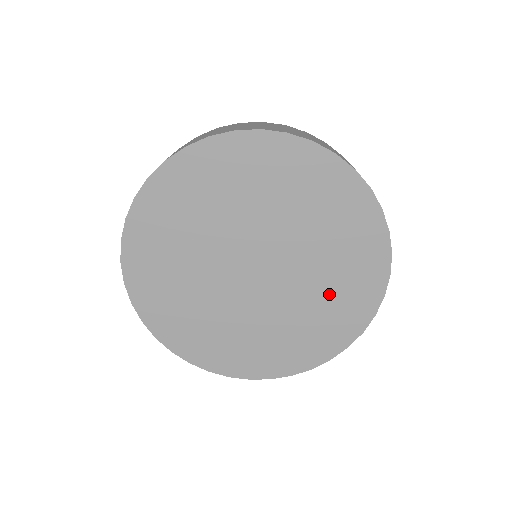
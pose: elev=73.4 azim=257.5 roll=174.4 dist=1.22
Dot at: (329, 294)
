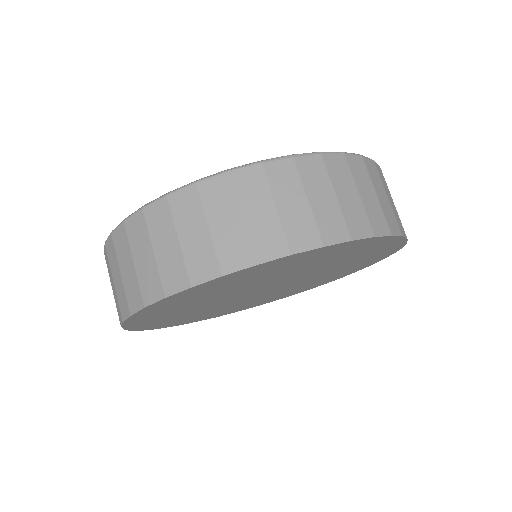
Dot at: (347, 262)
